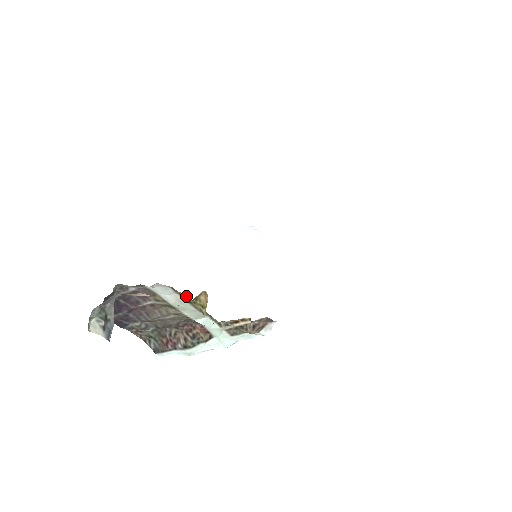
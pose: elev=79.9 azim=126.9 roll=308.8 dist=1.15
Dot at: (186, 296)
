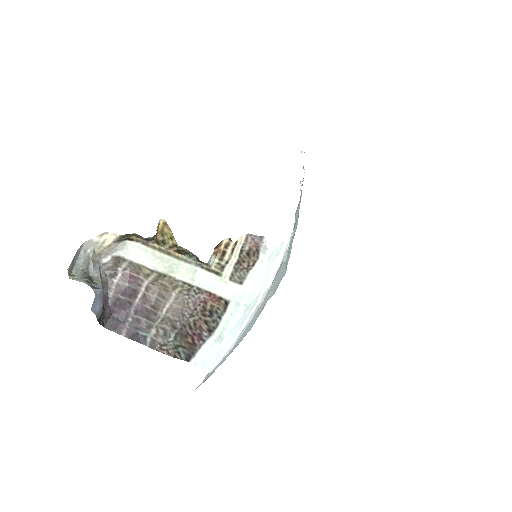
Dot at: (160, 247)
